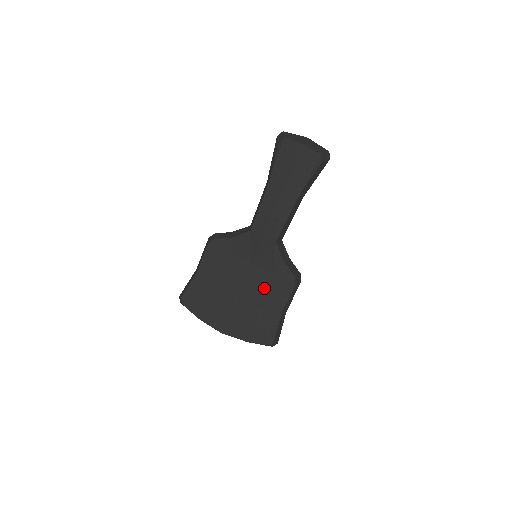
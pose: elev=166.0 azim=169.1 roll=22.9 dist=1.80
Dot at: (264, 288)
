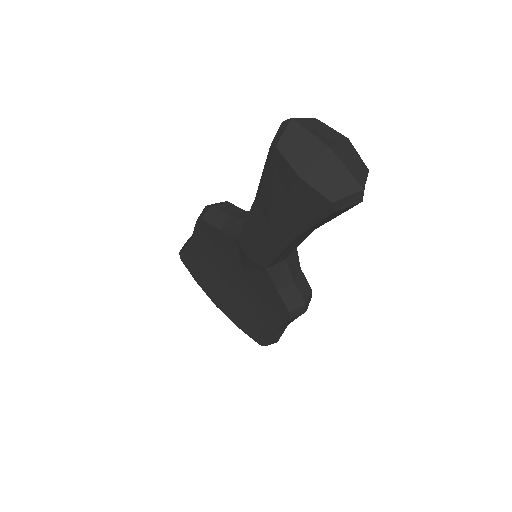
Dot at: (256, 298)
